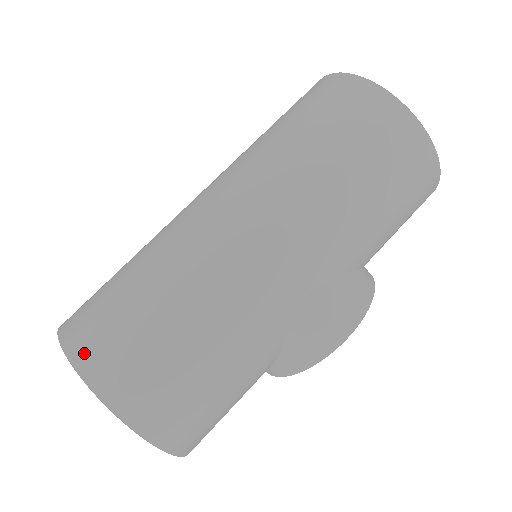
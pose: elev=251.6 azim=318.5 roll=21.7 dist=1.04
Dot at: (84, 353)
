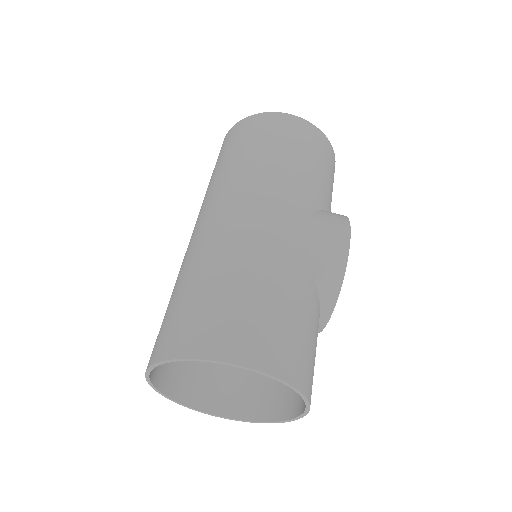
Dot at: (174, 346)
